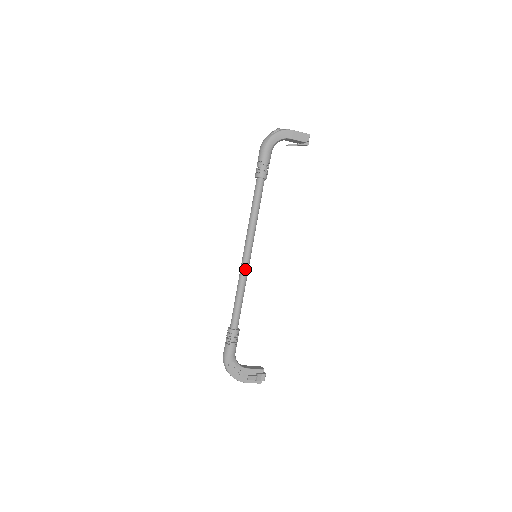
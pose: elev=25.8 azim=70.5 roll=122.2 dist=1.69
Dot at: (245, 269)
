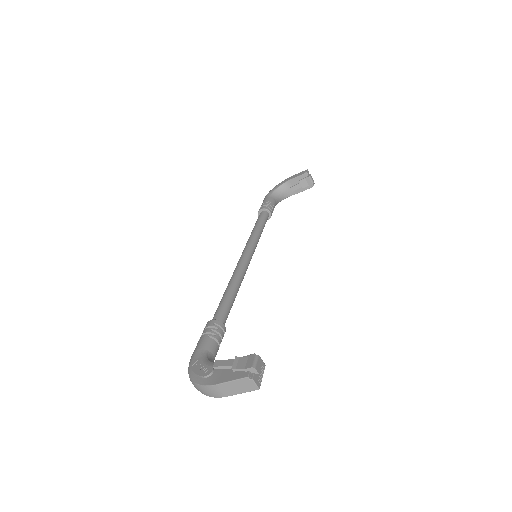
Dot at: (237, 267)
